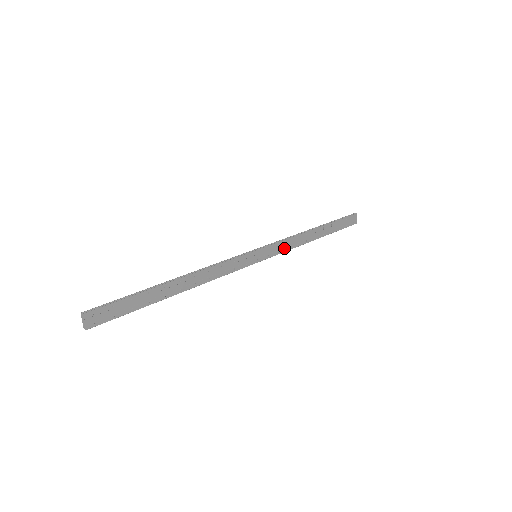
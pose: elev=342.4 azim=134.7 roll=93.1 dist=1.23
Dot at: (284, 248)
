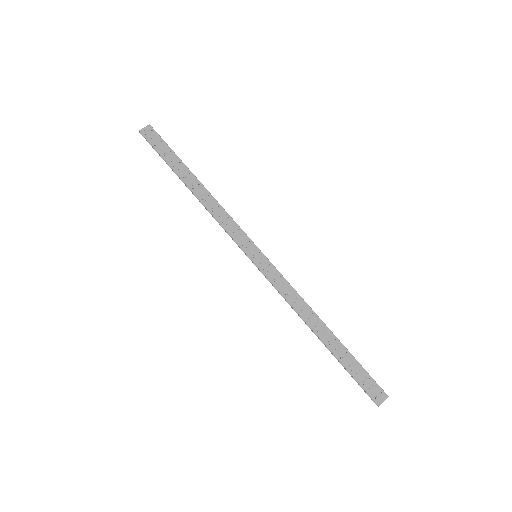
Dot at: (282, 288)
